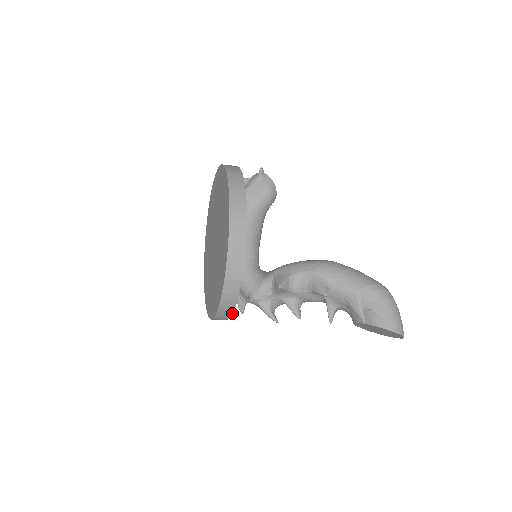
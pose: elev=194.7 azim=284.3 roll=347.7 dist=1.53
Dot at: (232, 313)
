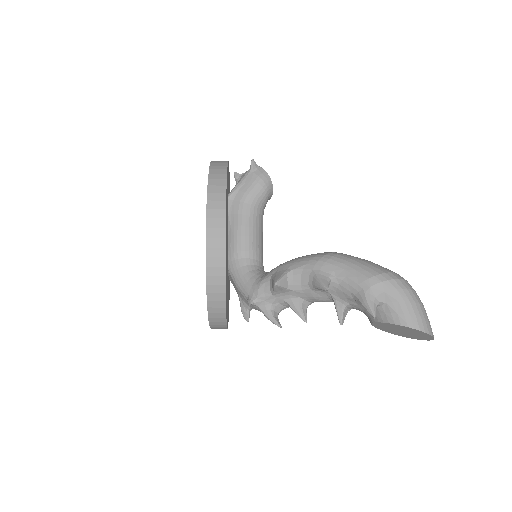
Dot at: (225, 317)
